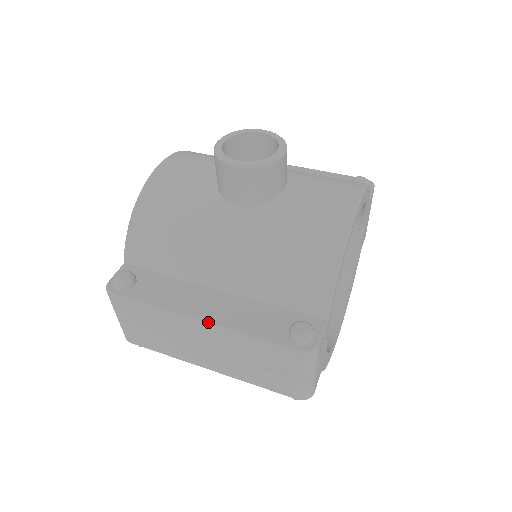
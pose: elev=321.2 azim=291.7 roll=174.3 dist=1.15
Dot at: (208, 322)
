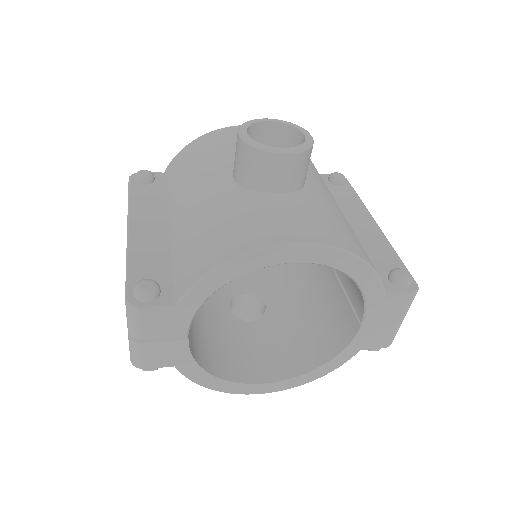
Dot at: (129, 233)
